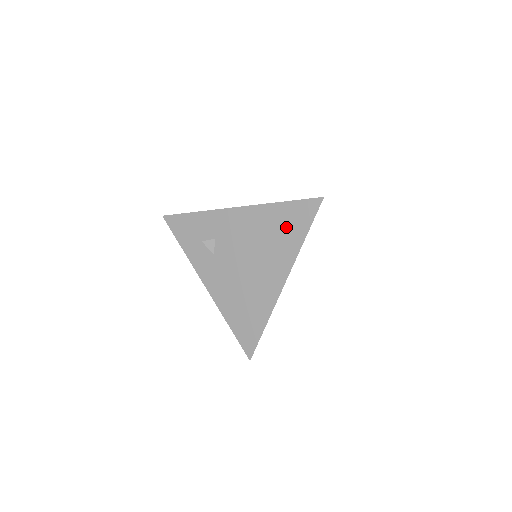
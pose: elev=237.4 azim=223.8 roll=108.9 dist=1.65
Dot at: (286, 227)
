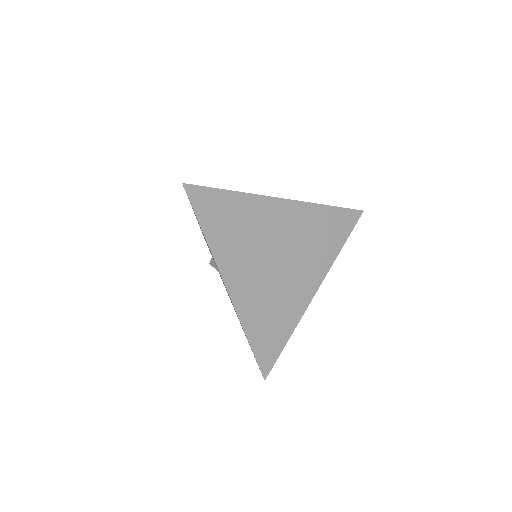
Dot at: occluded
